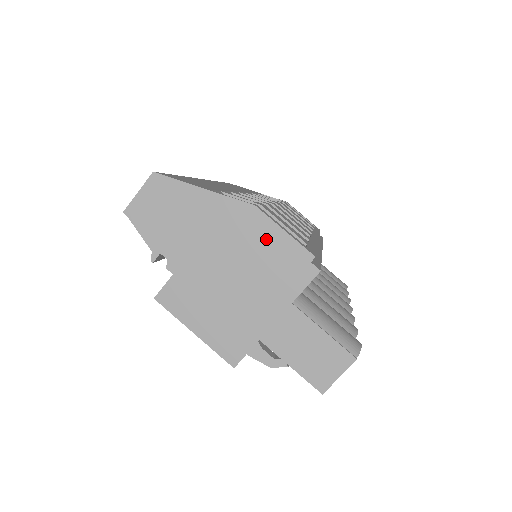
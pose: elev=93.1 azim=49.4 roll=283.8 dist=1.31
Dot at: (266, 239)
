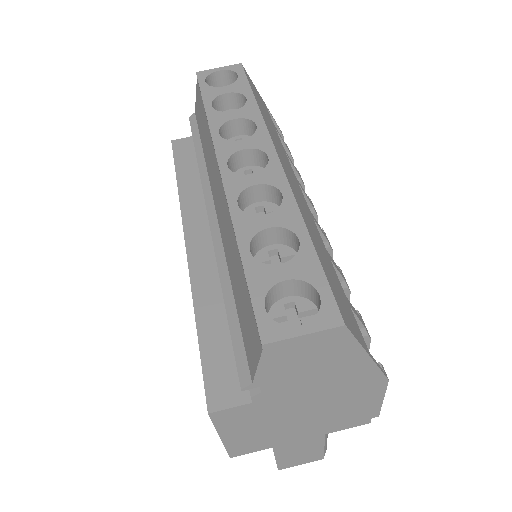
Dot at: (364, 401)
